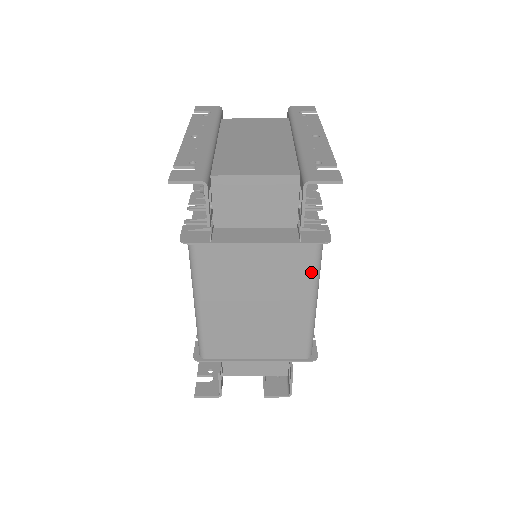
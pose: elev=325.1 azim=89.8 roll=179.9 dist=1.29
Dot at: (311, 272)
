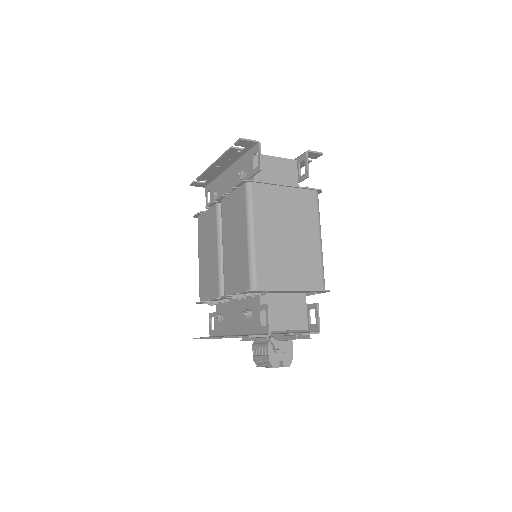
Dot at: (316, 211)
